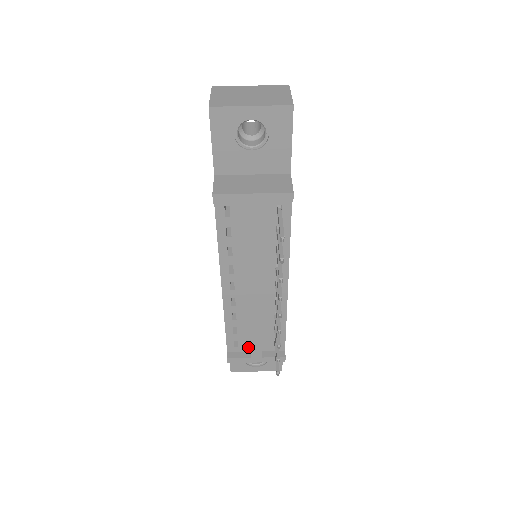
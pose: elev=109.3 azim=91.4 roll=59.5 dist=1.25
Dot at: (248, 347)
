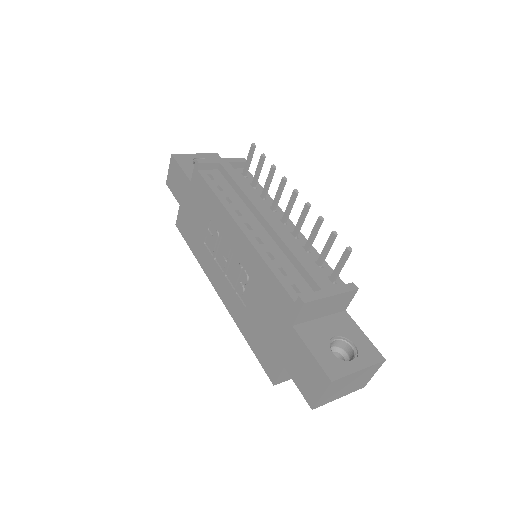
Dot at: occluded
